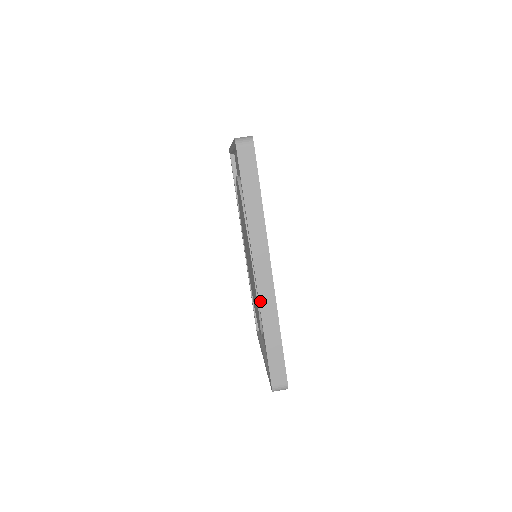
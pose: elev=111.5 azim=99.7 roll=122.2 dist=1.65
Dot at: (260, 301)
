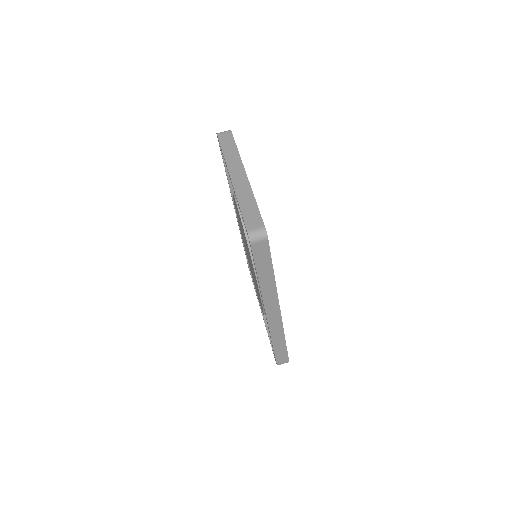
Dot at: (270, 329)
